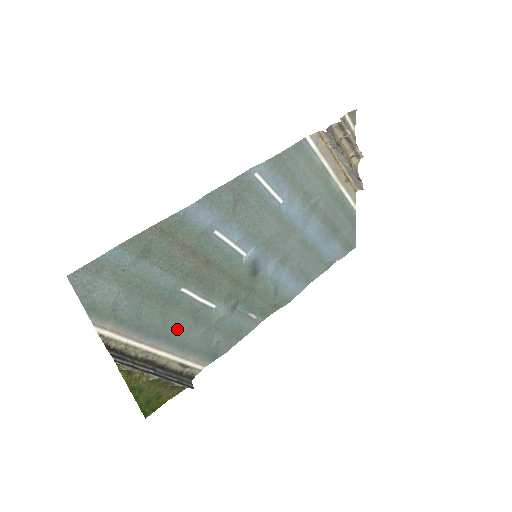
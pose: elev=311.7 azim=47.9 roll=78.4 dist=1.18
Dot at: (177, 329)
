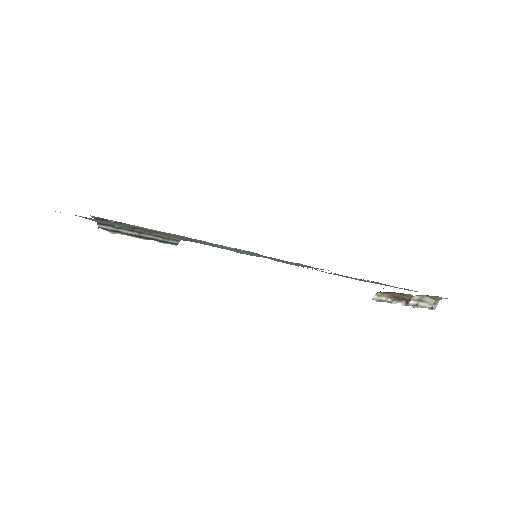
Dot at: (163, 235)
